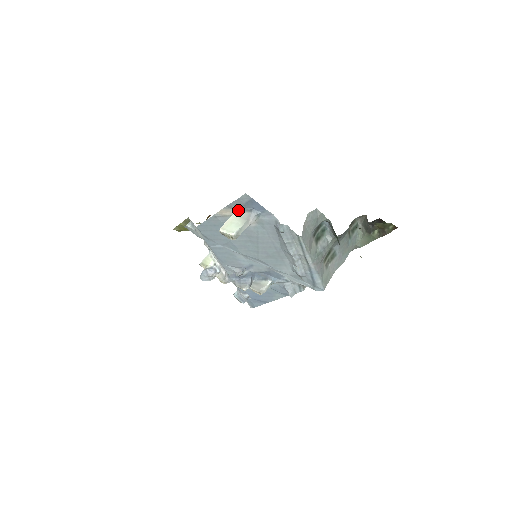
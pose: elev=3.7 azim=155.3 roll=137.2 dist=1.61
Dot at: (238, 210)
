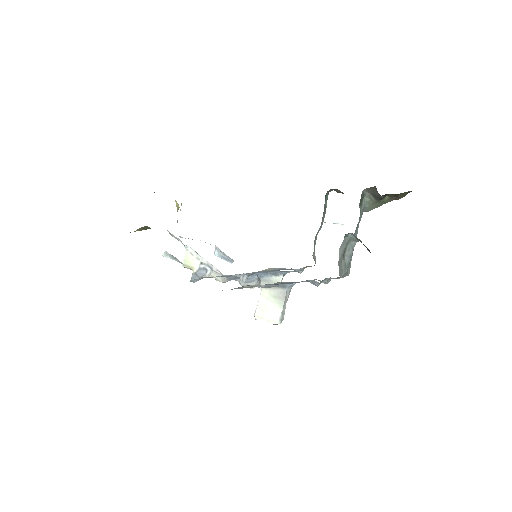
Dot at: (266, 287)
